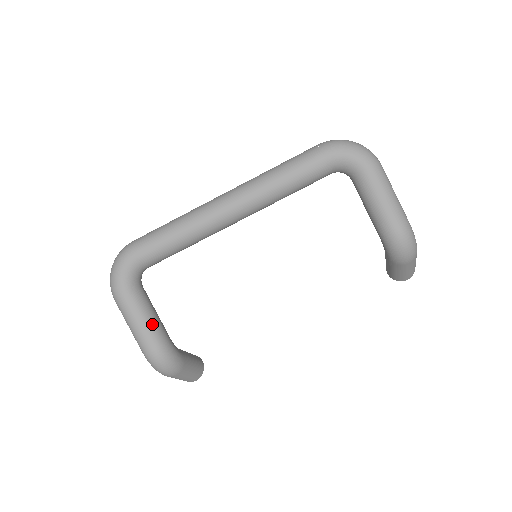
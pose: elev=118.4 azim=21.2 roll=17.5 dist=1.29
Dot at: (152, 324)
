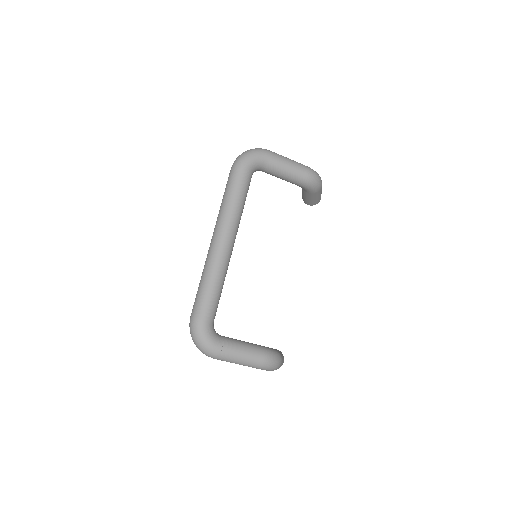
Dot at: (249, 346)
